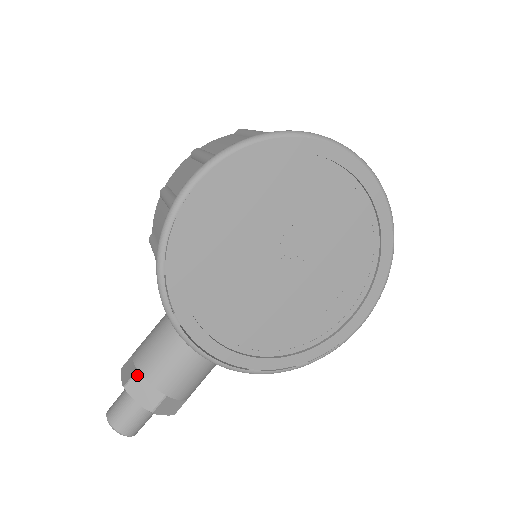
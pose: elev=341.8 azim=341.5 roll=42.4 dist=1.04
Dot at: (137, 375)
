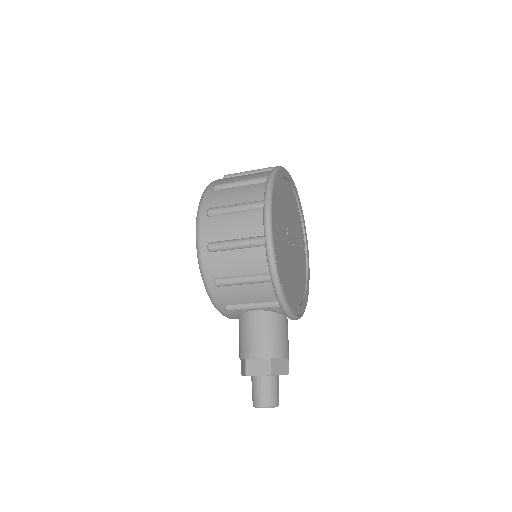
Dot at: (272, 361)
